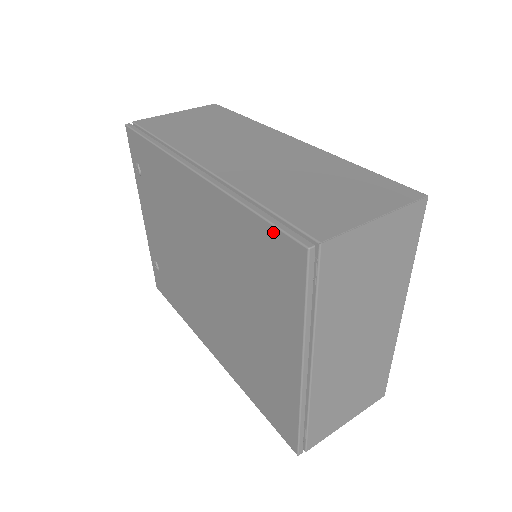
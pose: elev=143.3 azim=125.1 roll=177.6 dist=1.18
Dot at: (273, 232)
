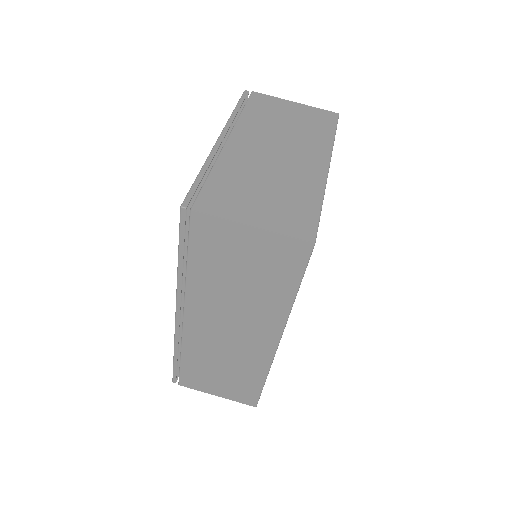
Dot at: occluded
